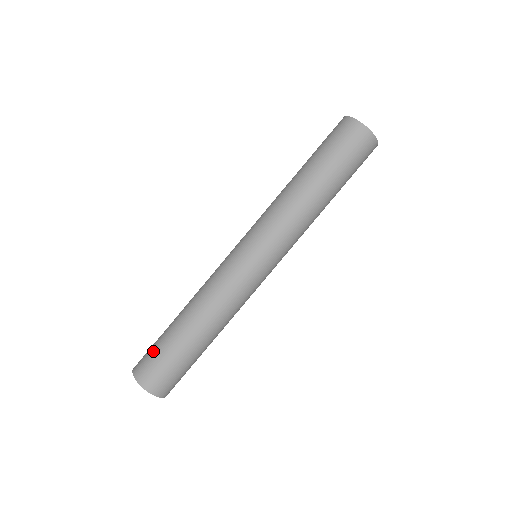
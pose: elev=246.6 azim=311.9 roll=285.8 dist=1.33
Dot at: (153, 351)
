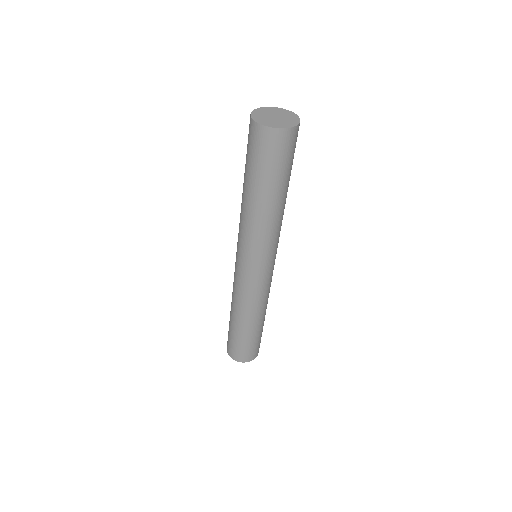
Dot at: (229, 338)
